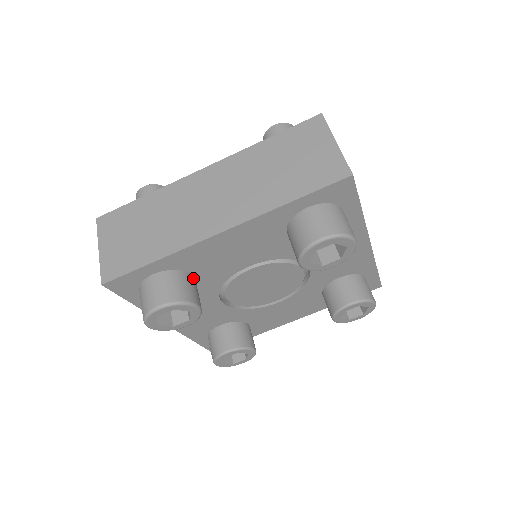
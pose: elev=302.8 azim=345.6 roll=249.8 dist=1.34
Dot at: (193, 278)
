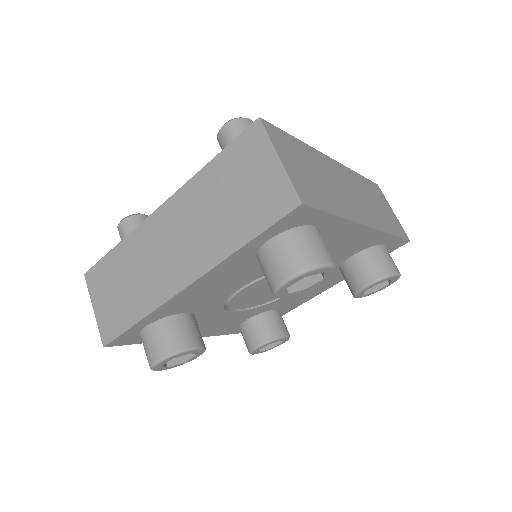
Dot at: (187, 316)
